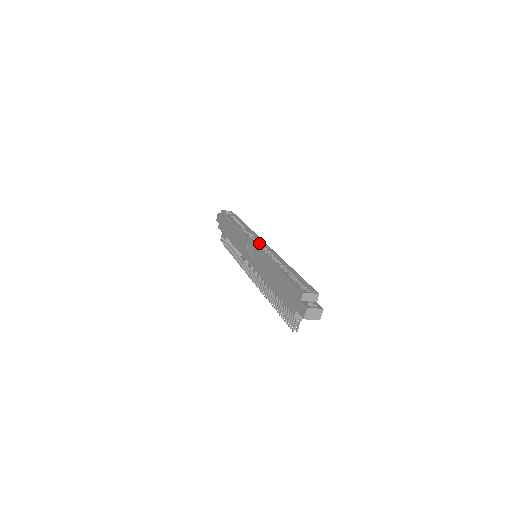
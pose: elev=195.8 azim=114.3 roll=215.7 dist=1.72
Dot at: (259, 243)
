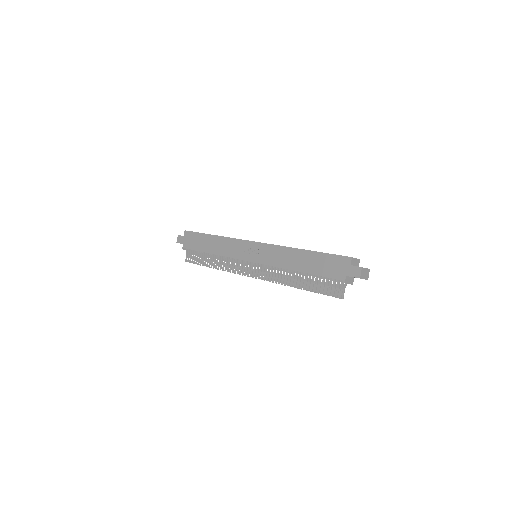
Dot at: occluded
